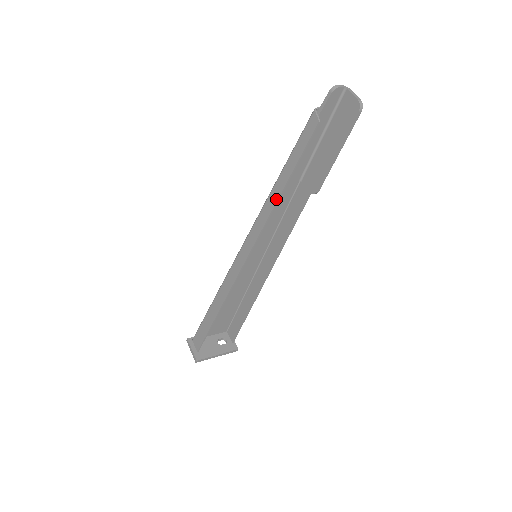
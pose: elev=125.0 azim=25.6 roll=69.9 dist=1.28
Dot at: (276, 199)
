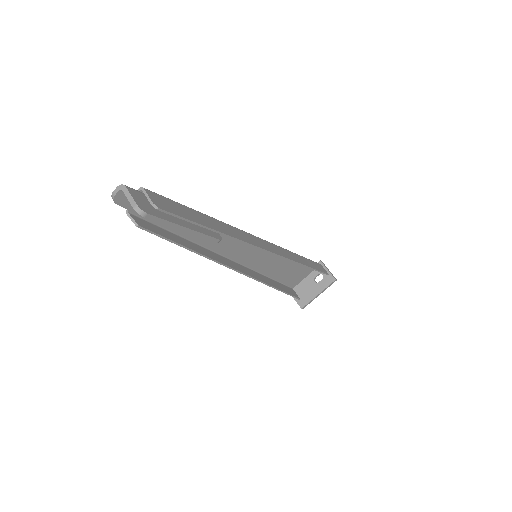
Dot at: (199, 254)
